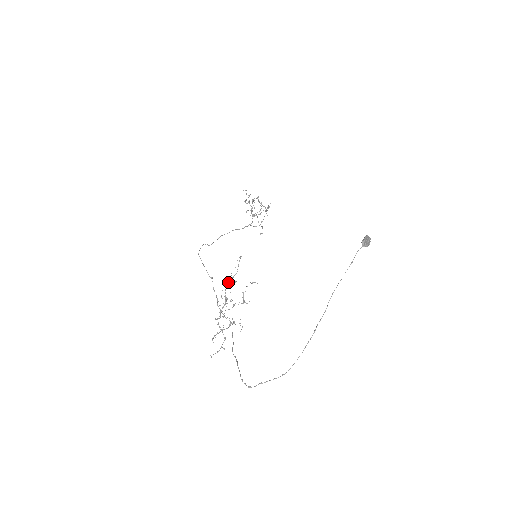
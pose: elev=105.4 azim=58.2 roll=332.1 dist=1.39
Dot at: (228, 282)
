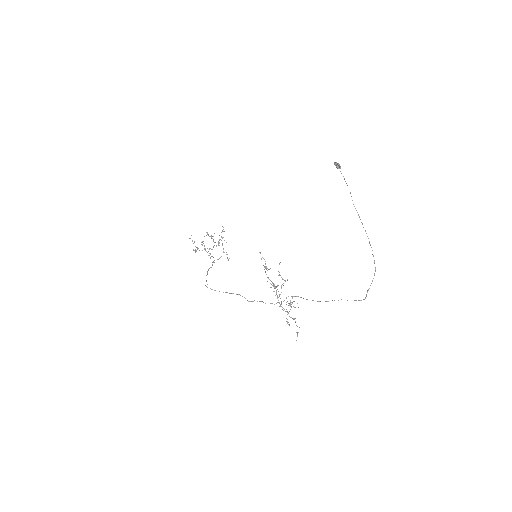
Dot at: occluded
